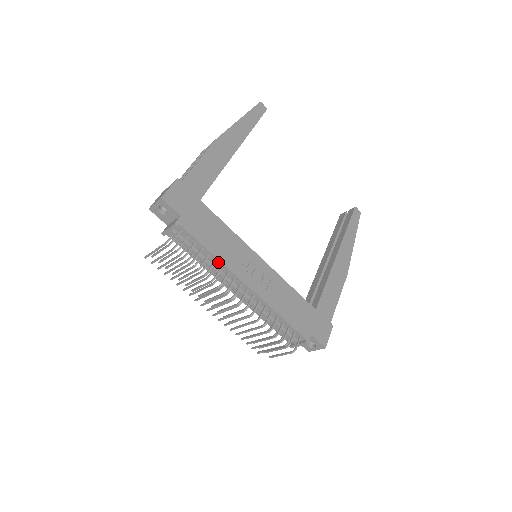
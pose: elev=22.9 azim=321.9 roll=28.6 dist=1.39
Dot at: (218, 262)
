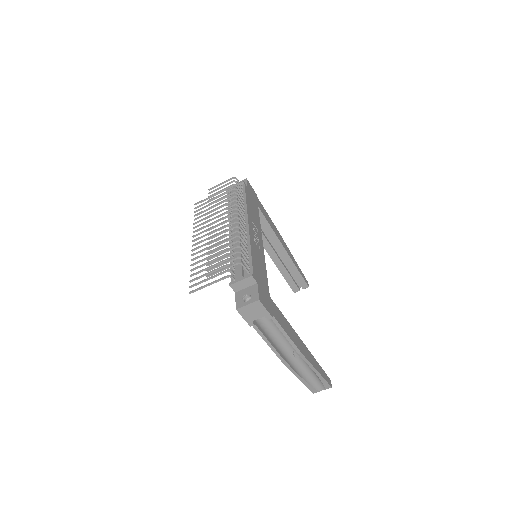
Dot at: (245, 207)
